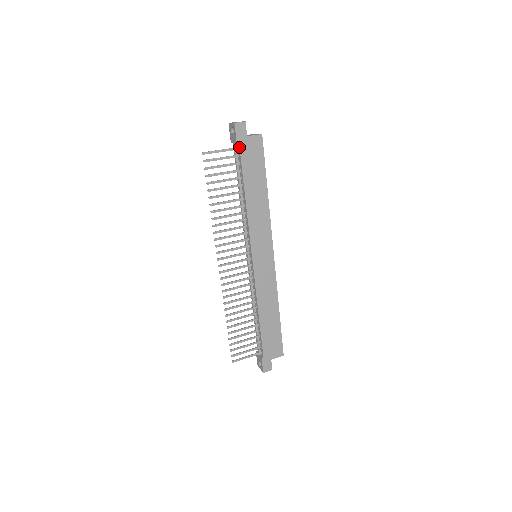
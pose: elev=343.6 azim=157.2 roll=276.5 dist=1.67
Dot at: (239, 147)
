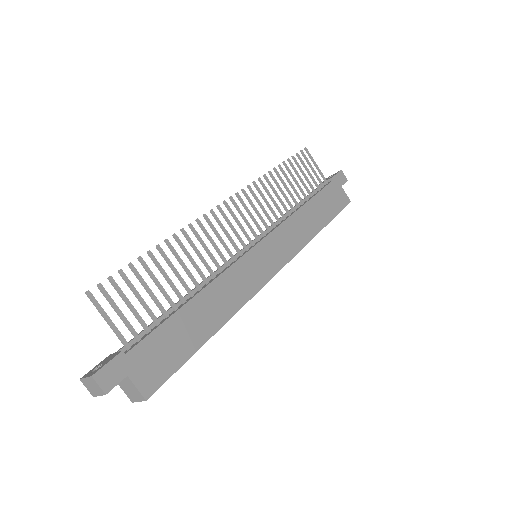
Dot at: (331, 181)
